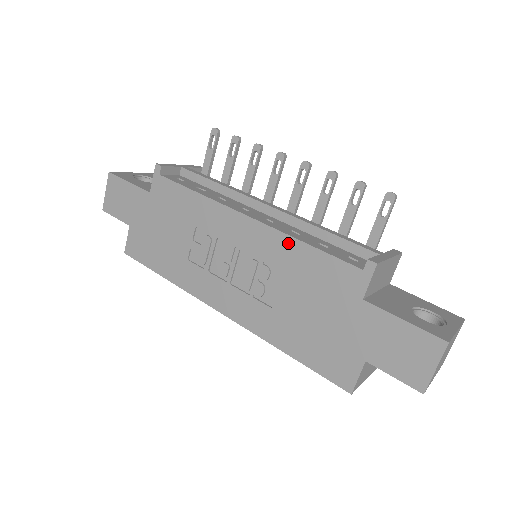
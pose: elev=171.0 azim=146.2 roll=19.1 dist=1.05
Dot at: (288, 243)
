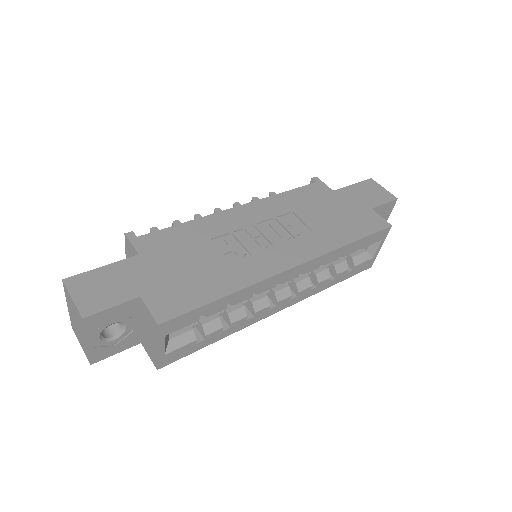
Dot at: (275, 199)
